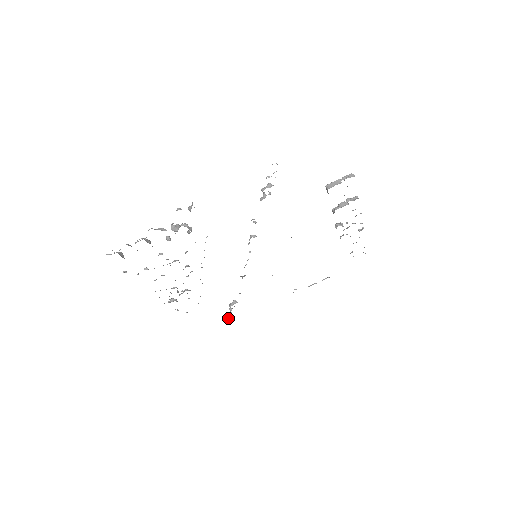
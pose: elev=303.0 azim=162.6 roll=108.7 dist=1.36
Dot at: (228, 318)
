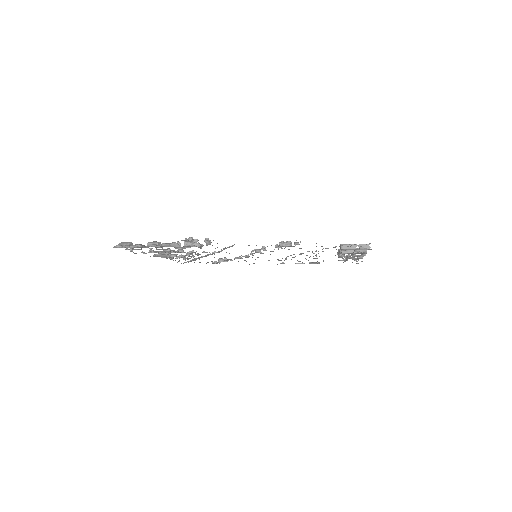
Dot at: (215, 262)
